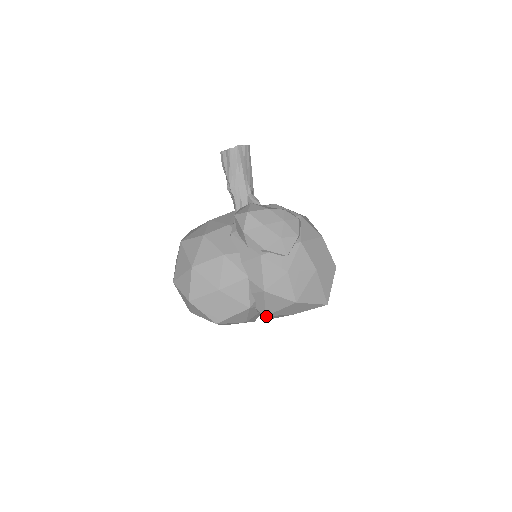
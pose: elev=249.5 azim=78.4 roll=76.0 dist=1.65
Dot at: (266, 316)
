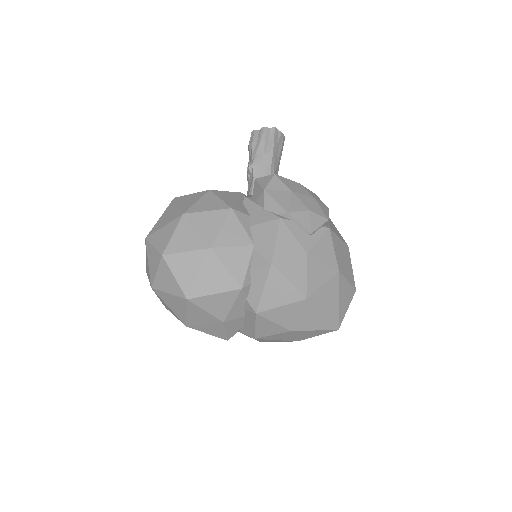
Dot at: (256, 315)
